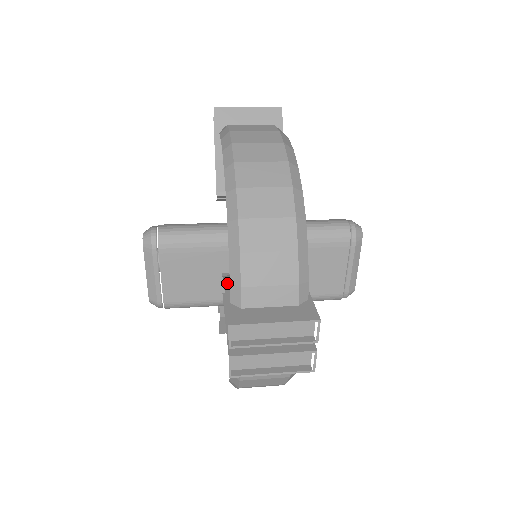
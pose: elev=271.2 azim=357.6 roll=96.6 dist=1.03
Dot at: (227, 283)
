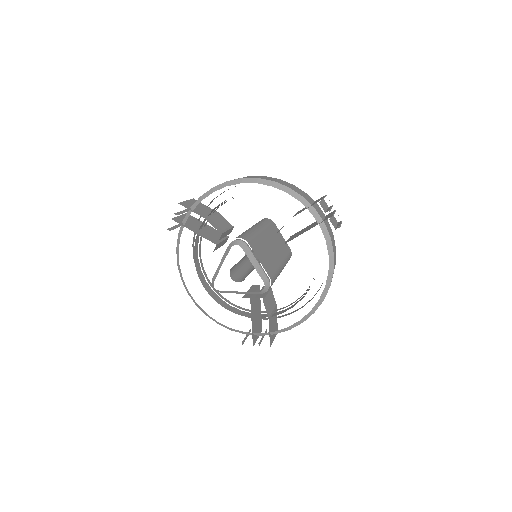
Dot at: occluded
